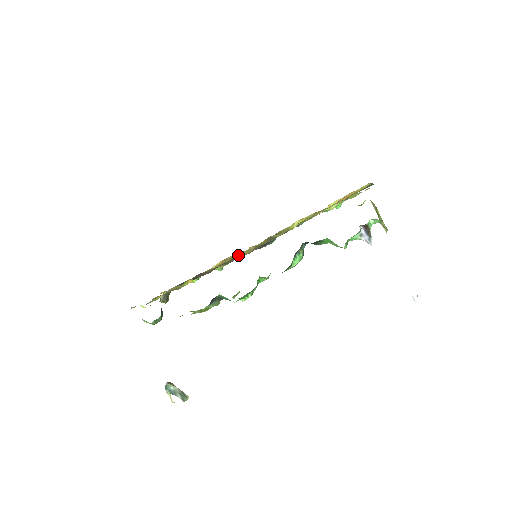
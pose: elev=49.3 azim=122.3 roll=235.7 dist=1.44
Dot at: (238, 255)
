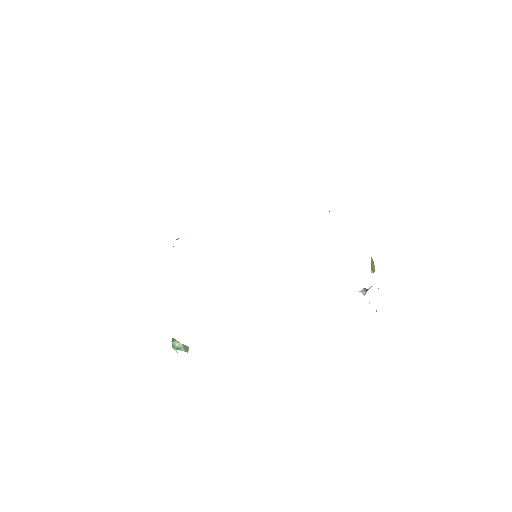
Dot at: occluded
